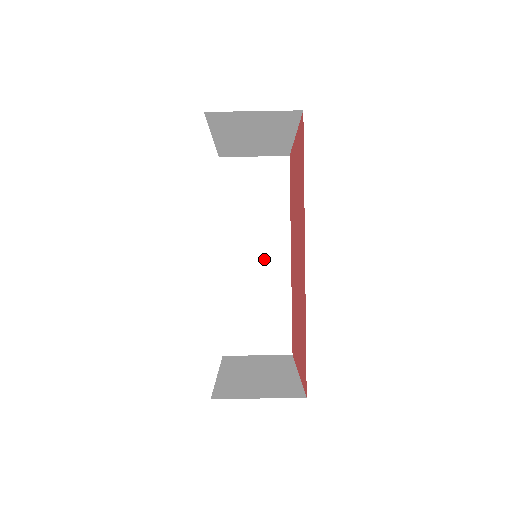
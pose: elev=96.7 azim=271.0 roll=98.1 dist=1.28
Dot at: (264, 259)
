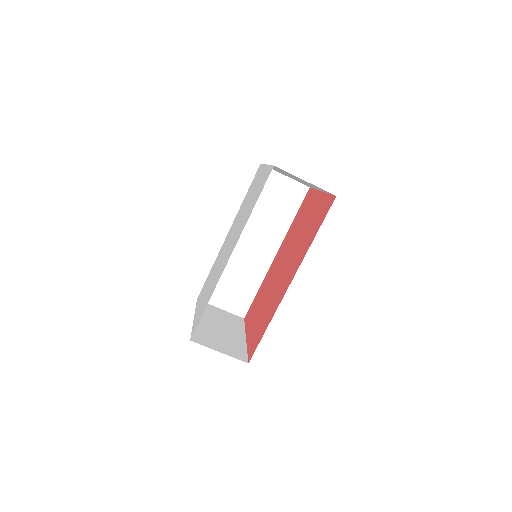
Dot at: (257, 249)
